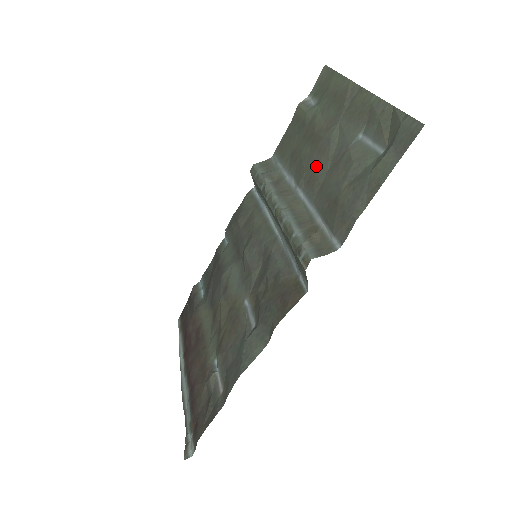
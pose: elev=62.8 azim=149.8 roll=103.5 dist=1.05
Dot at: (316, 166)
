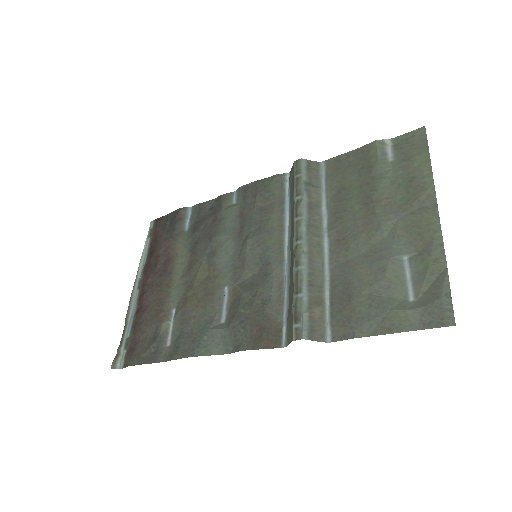
Dot at: (354, 235)
